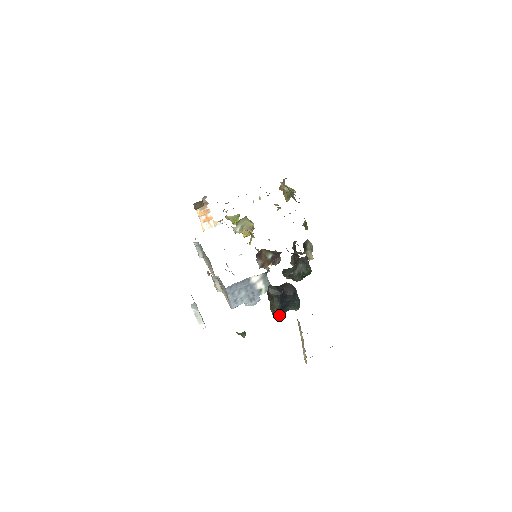
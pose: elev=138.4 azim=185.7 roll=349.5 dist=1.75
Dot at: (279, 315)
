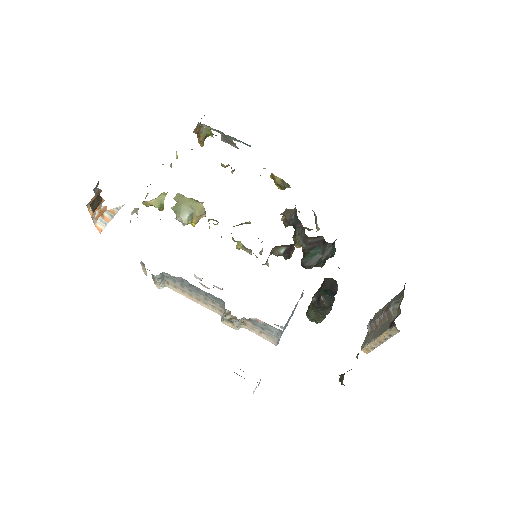
Dot at: (323, 319)
